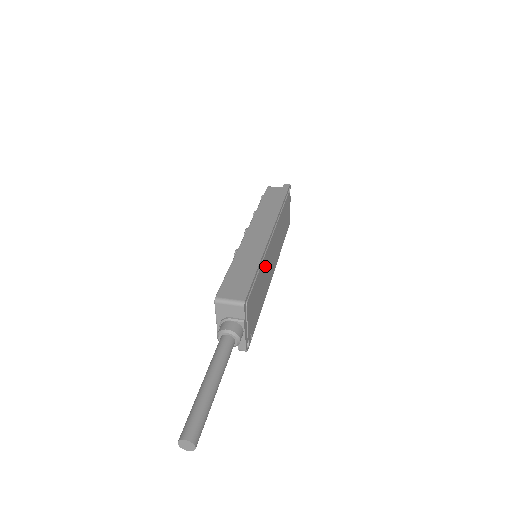
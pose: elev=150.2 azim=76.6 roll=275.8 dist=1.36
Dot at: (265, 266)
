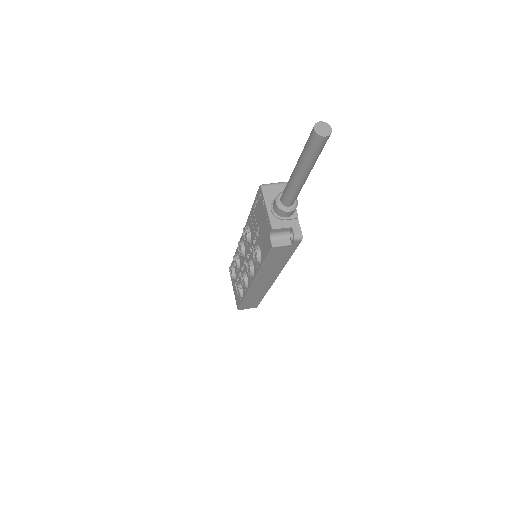
Dot at: occluded
